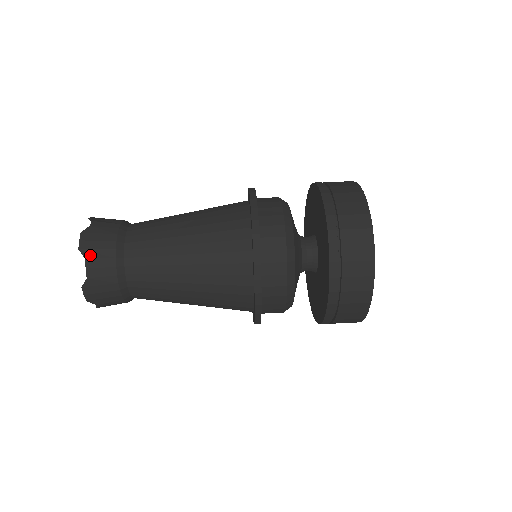
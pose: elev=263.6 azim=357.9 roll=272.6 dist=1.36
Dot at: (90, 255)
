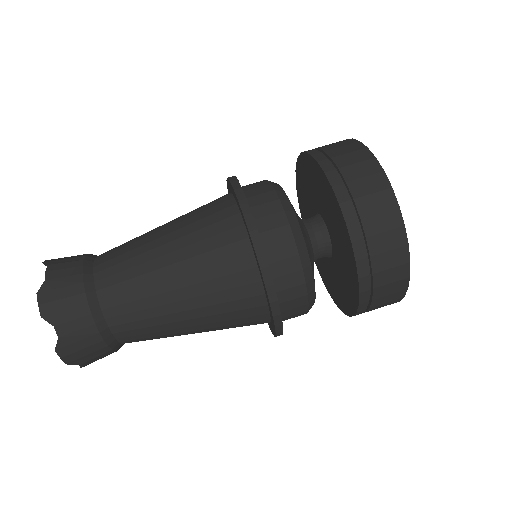
Dot at: (54, 263)
